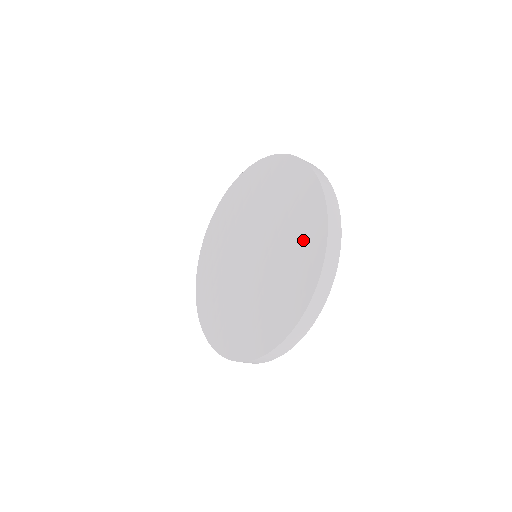
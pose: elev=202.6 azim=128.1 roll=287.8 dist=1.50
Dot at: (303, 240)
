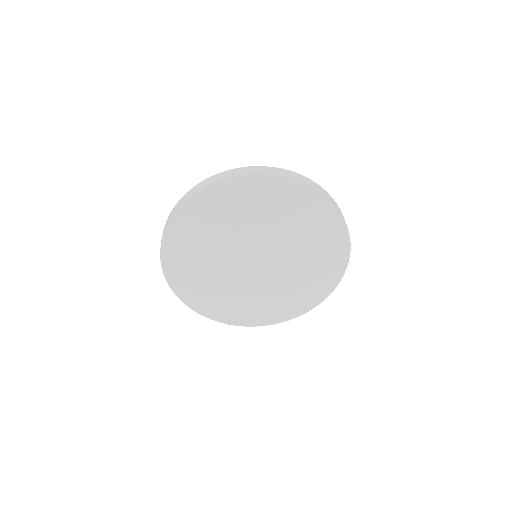
Dot at: (327, 262)
